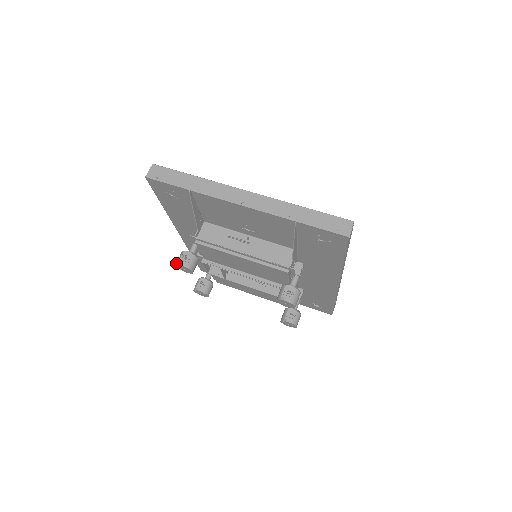
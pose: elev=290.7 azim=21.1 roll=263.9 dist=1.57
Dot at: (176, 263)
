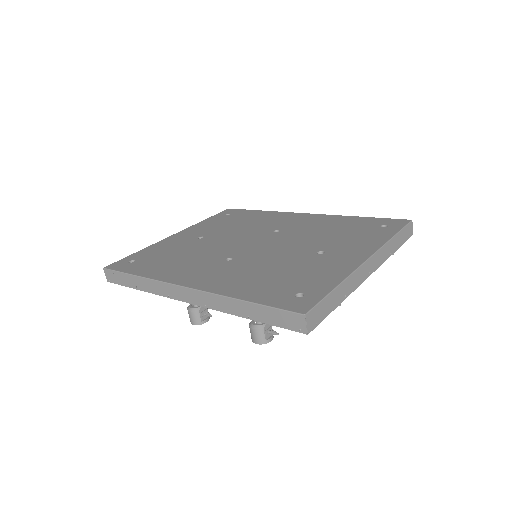
Dot at: (262, 343)
